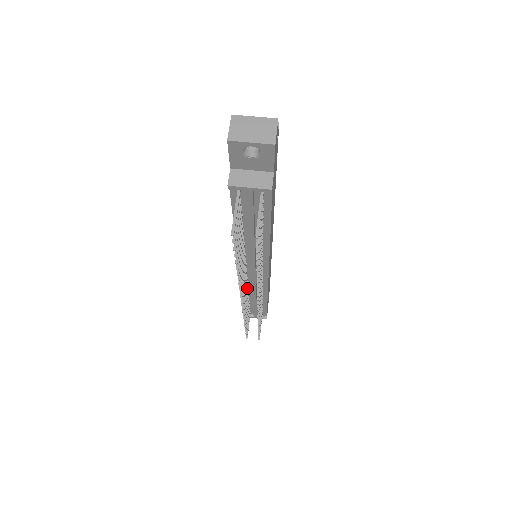
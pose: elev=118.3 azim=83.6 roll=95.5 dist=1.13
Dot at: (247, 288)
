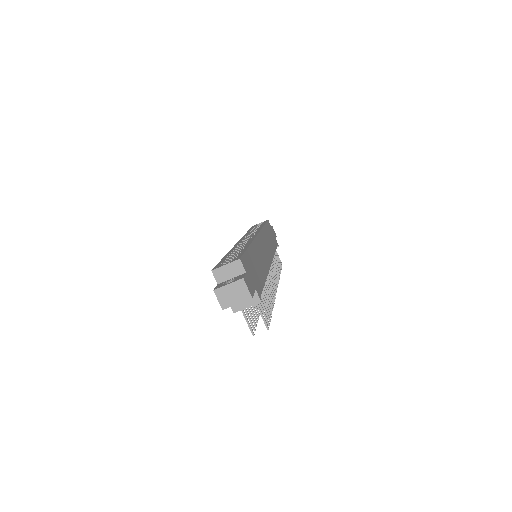
Dot at: occluded
